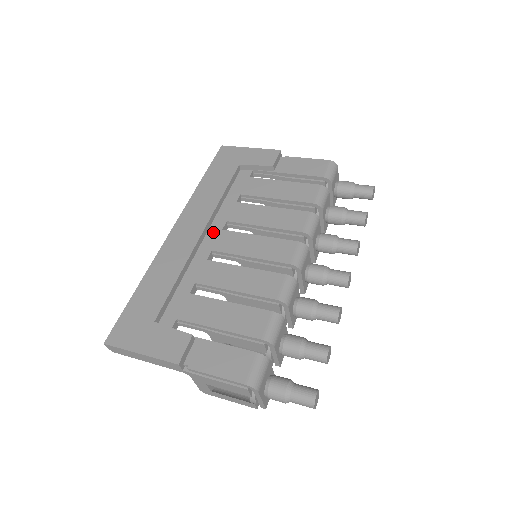
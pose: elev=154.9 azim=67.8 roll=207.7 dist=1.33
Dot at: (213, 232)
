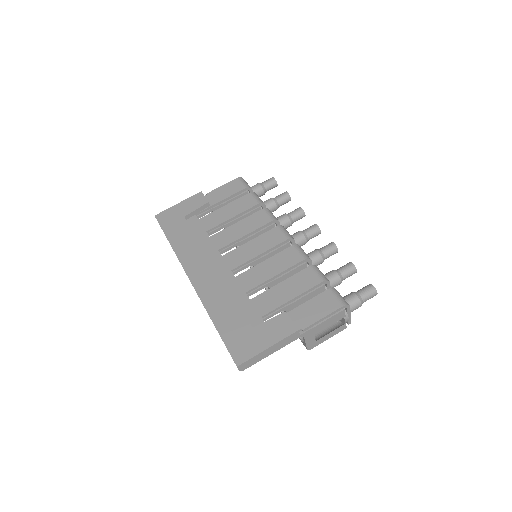
Dot at: (218, 262)
